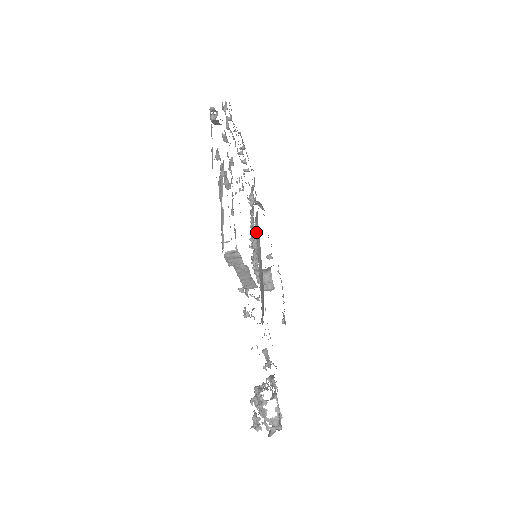
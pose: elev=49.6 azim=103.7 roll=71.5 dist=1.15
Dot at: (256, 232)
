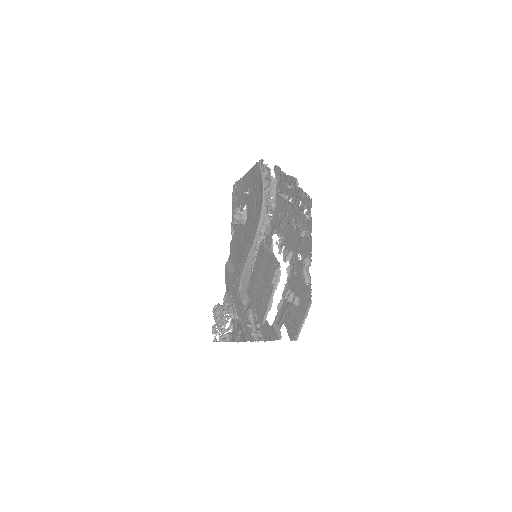
Dot at: (260, 225)
